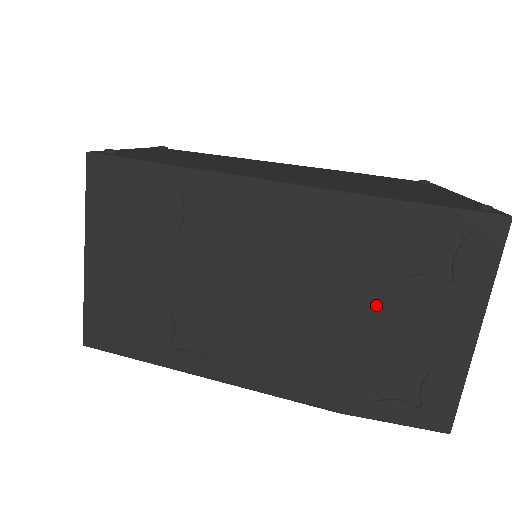
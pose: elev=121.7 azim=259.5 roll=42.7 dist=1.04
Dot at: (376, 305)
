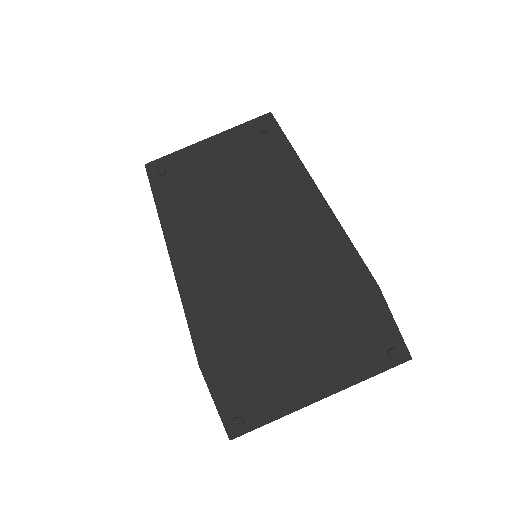
Dot at: occluded
